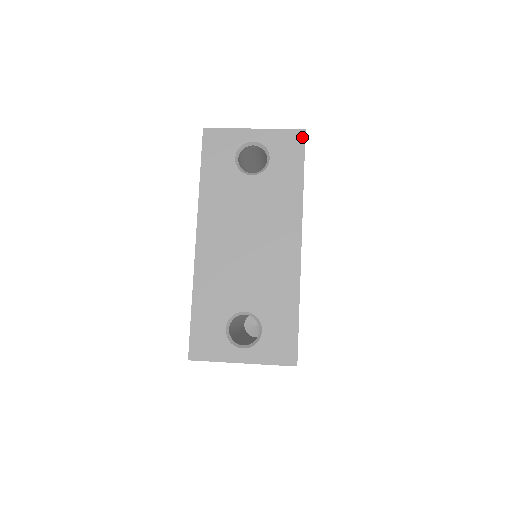
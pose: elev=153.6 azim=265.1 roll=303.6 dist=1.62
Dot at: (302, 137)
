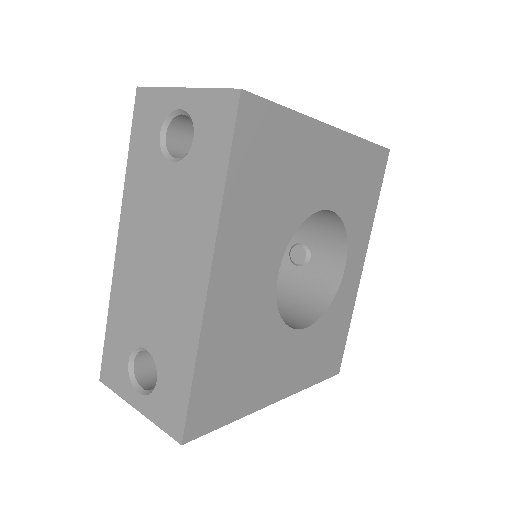
Dot at: (234, 103)
